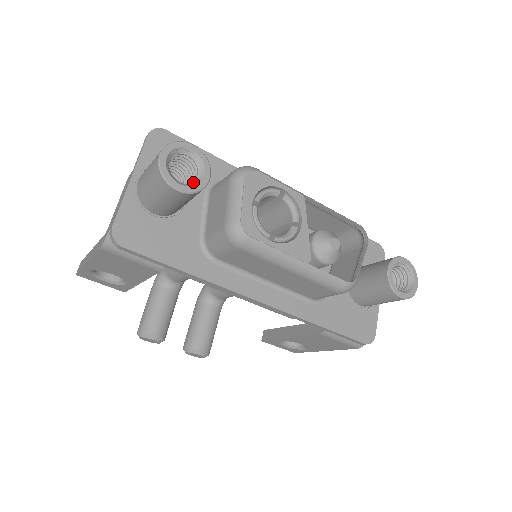
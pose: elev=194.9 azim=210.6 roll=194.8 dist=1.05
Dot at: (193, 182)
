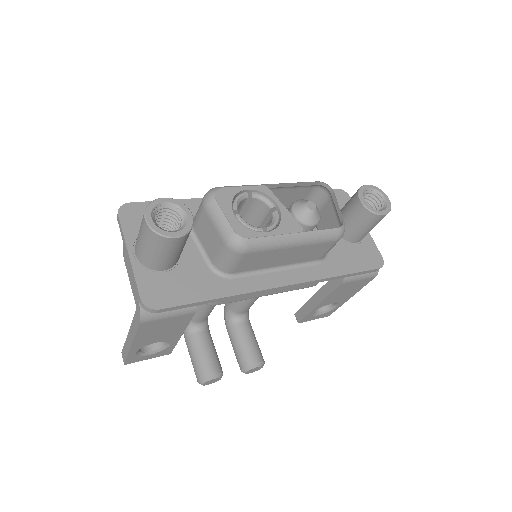
Dot at: (182, 225)
